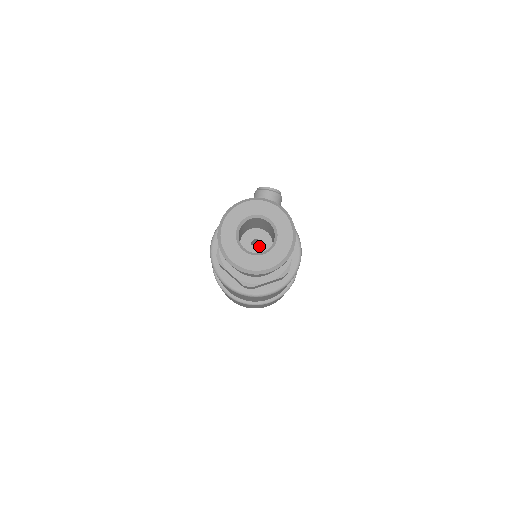
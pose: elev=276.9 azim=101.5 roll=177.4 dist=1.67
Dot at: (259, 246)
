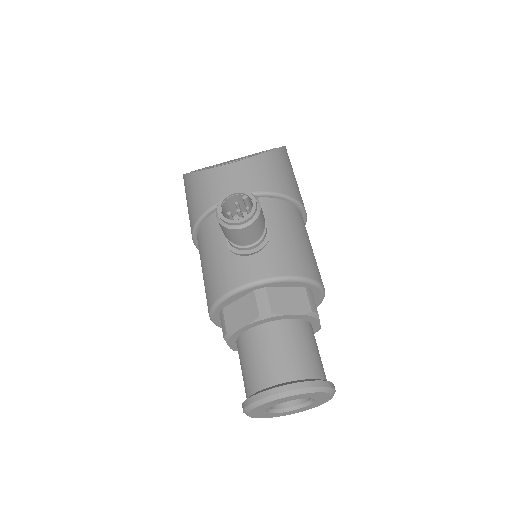
Dot at: occluded
